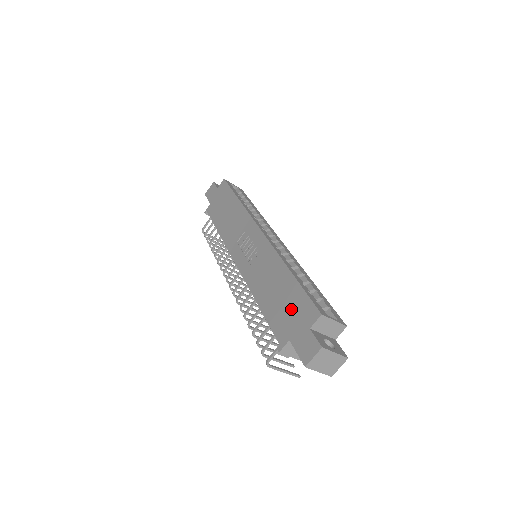
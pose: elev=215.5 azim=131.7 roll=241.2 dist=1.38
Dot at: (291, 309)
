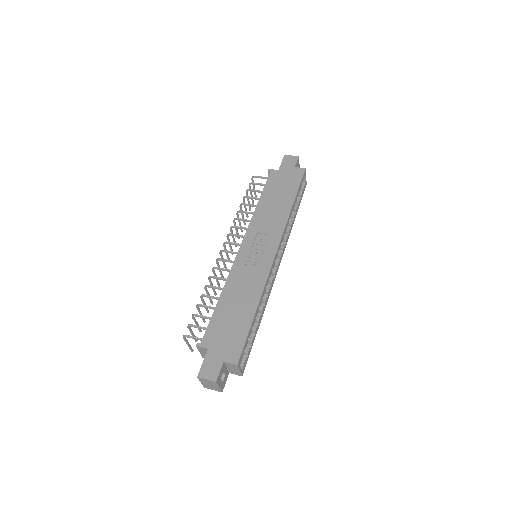
Dot at: (230, 334)
